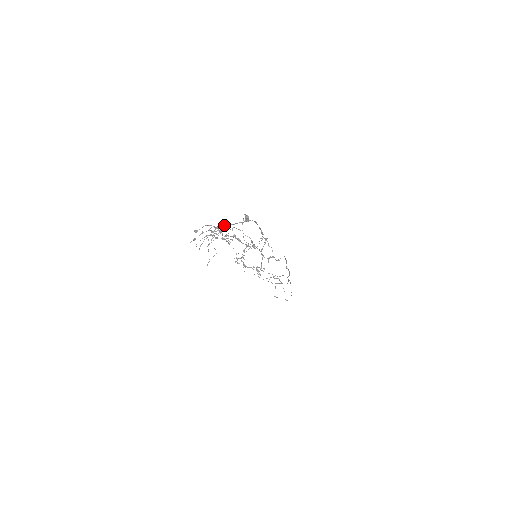
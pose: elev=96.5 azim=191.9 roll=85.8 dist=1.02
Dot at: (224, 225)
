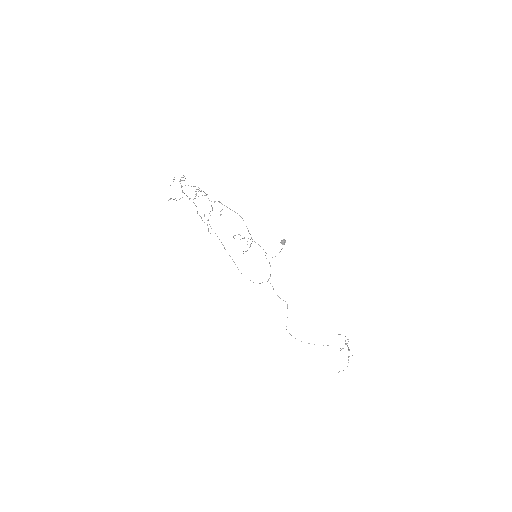
Dot at: (219, 201)
